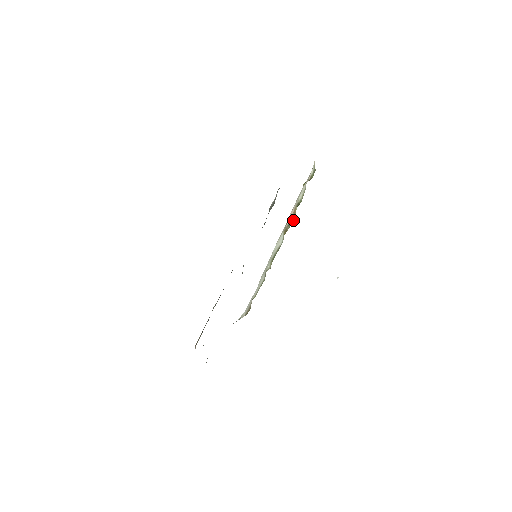
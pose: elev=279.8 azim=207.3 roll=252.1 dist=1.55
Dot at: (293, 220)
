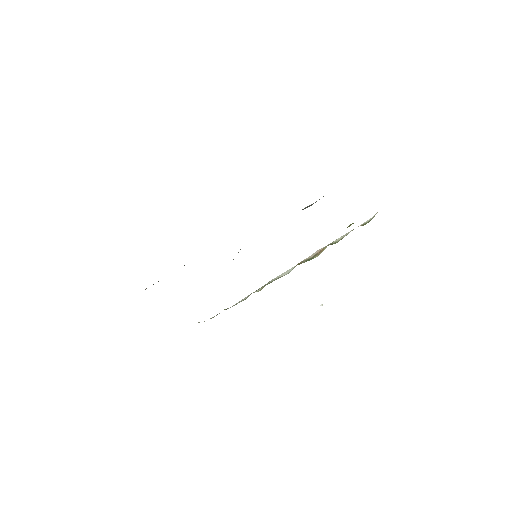
Dot at: (314, 257)
